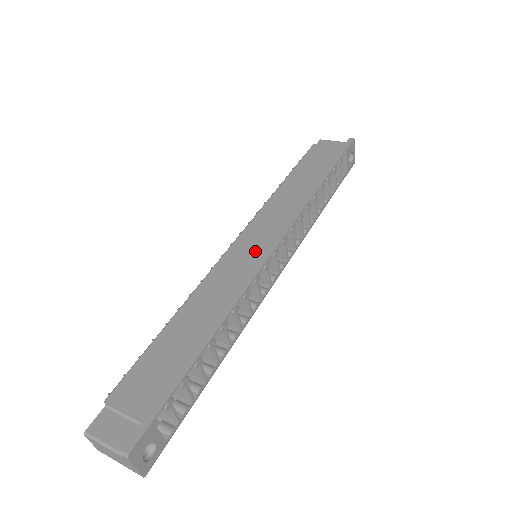
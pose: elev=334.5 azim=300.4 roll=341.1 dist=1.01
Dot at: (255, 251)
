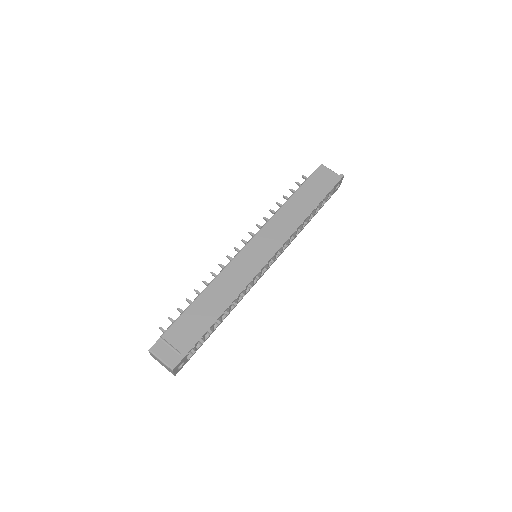
Dot at: (257, 258)
